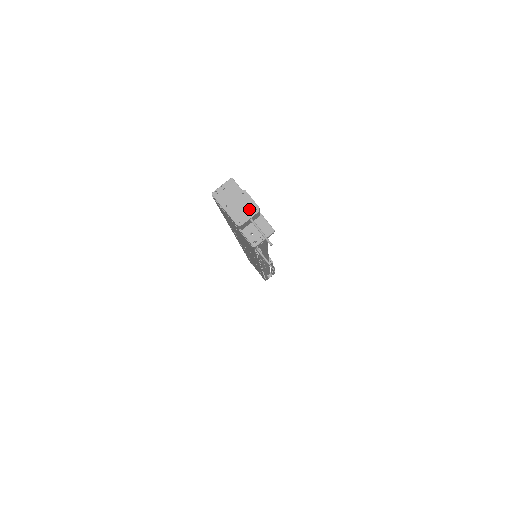
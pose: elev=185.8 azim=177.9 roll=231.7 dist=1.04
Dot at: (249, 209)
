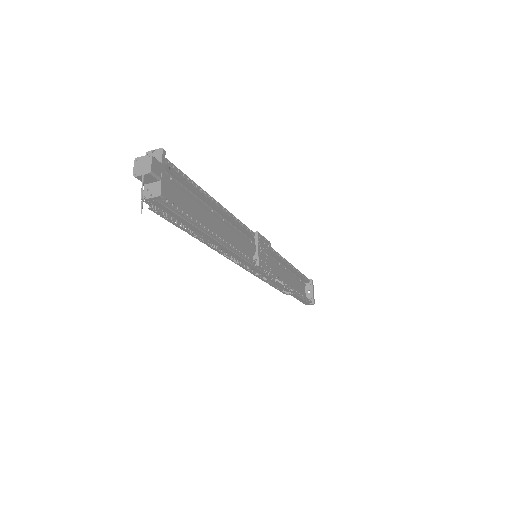
Dot at: (145, 169)
